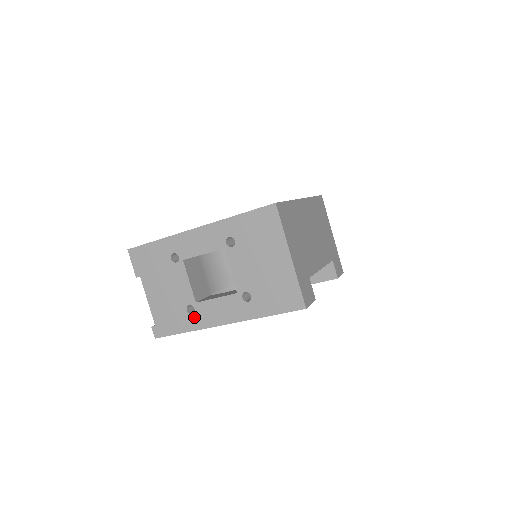
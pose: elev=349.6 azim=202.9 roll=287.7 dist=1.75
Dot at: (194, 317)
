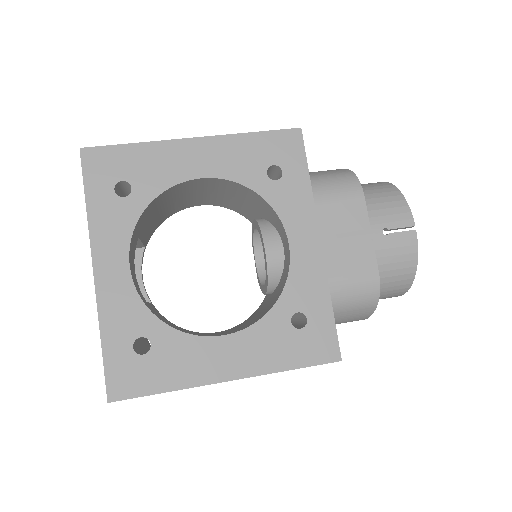
Dot at: occluded
